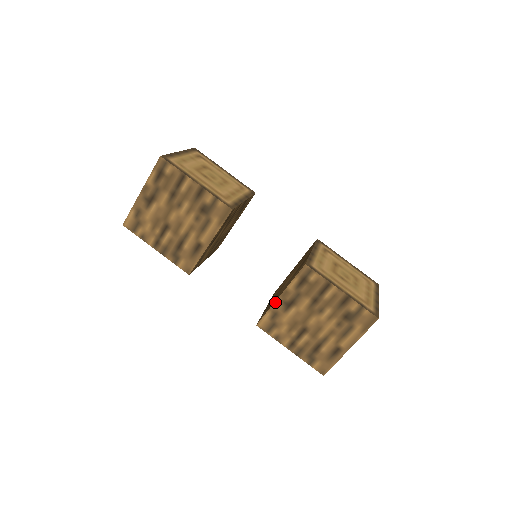
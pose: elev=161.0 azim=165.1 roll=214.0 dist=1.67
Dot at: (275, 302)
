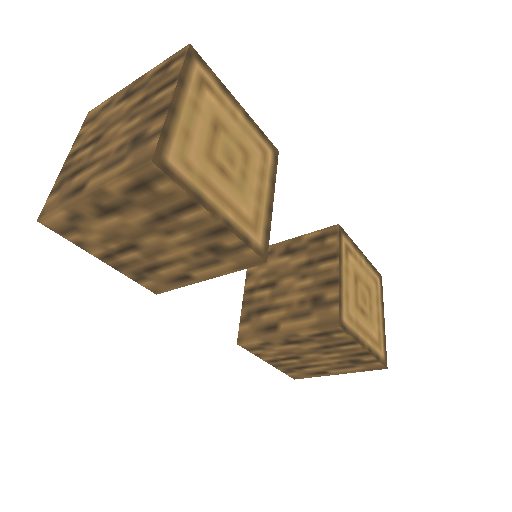
Dot at: (274, 337)
